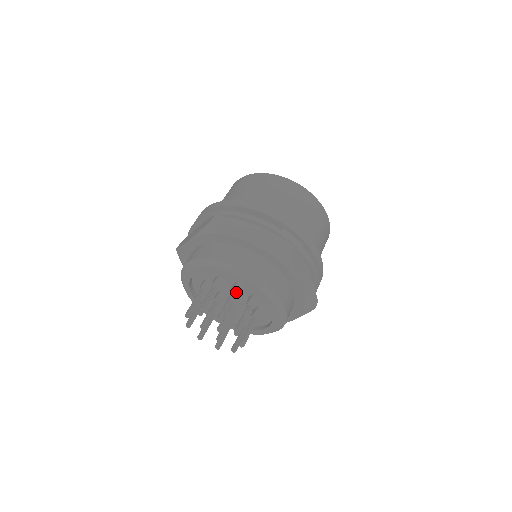
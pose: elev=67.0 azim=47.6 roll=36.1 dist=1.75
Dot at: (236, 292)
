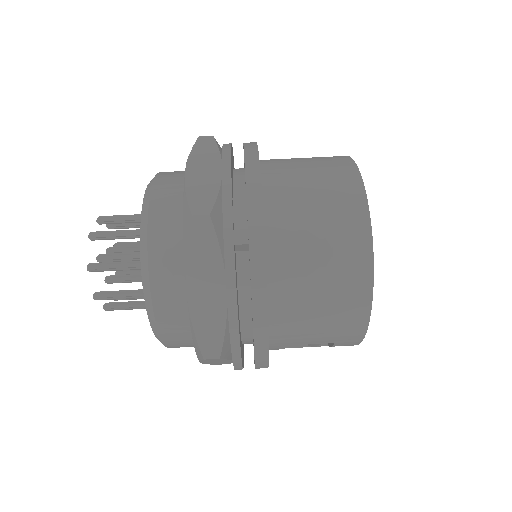
Dot at: occluded
